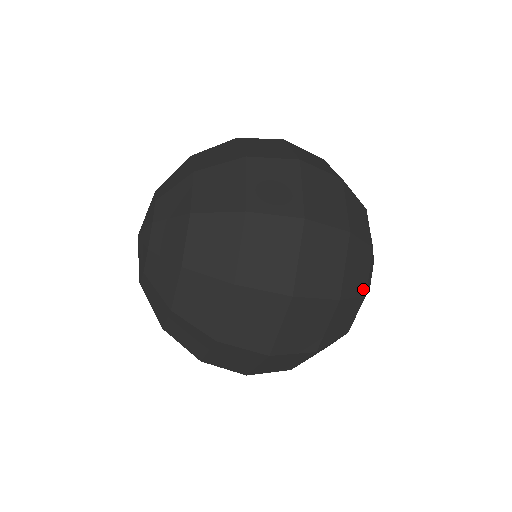
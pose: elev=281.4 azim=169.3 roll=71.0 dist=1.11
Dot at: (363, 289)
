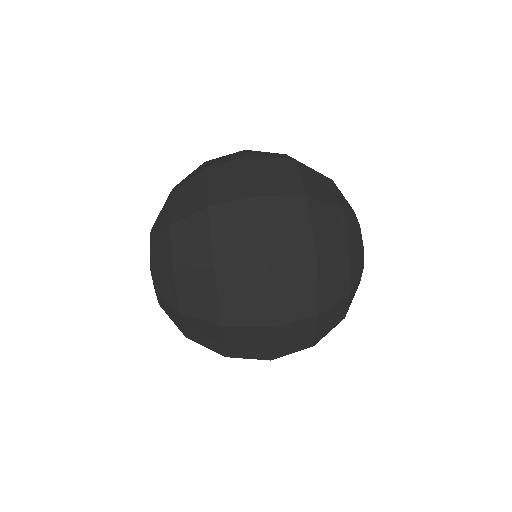
Dot at: (346, 291)
